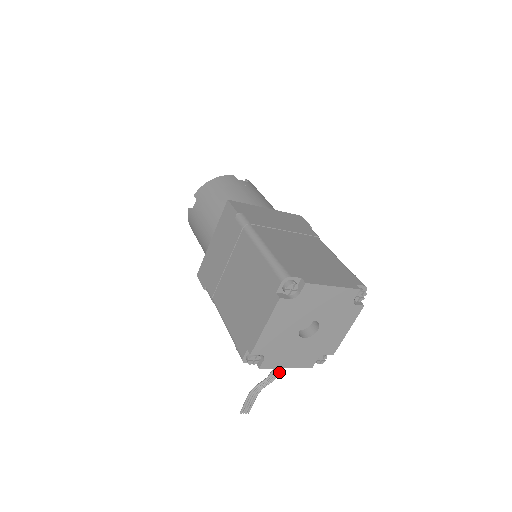
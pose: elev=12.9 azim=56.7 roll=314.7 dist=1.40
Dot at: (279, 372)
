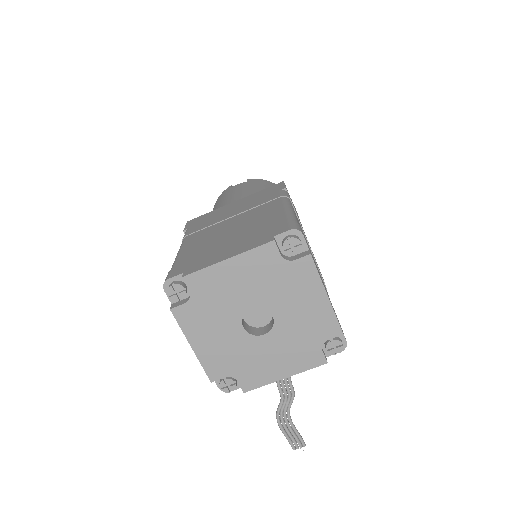
Dot at: (289, 385)
